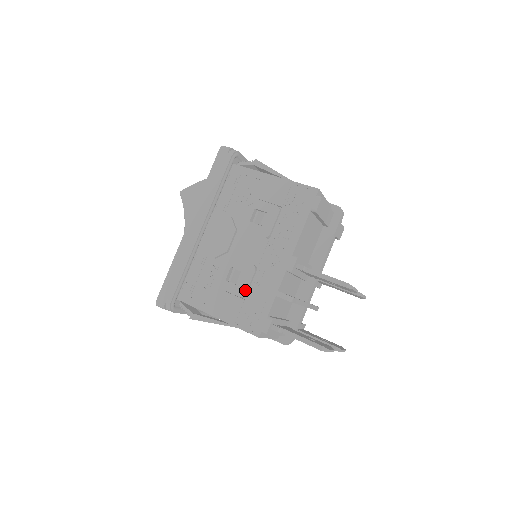
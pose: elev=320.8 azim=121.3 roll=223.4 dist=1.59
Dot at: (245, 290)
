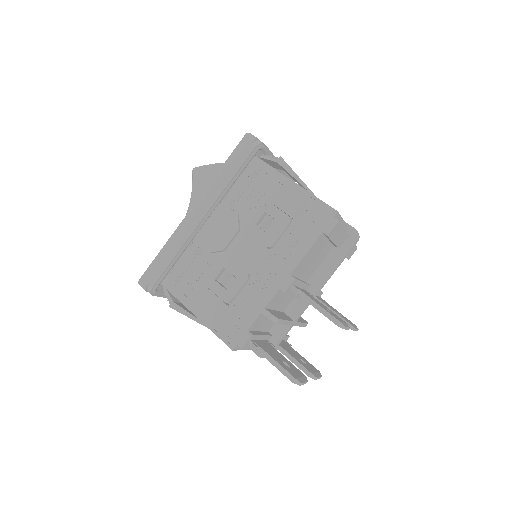
Dot at: (232, 296)
